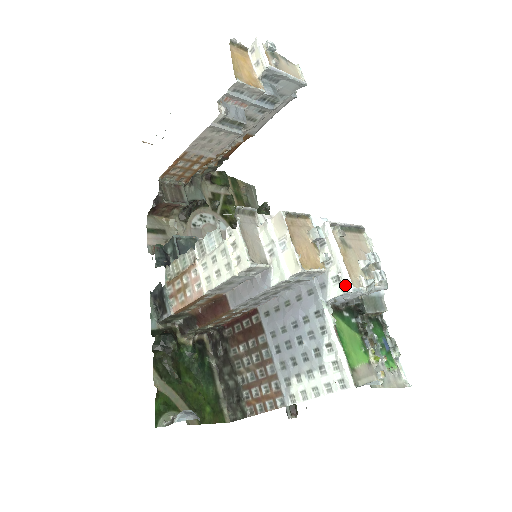
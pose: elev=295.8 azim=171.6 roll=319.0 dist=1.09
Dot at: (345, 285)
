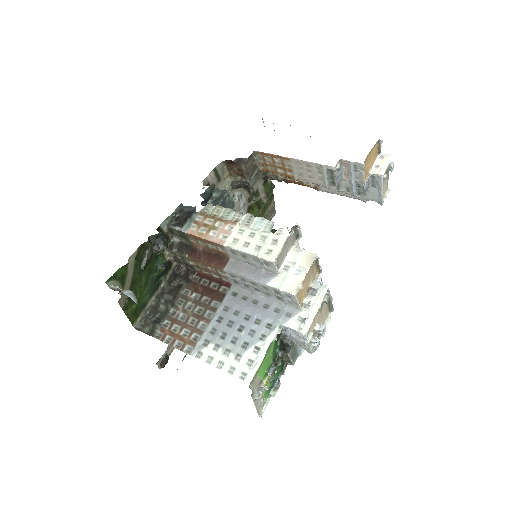
Dot at: (304, 328)
